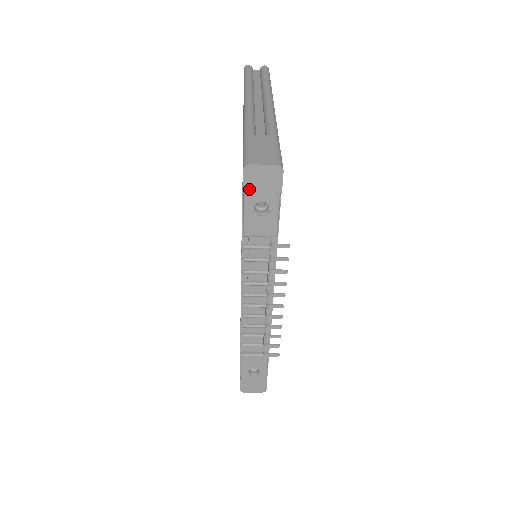
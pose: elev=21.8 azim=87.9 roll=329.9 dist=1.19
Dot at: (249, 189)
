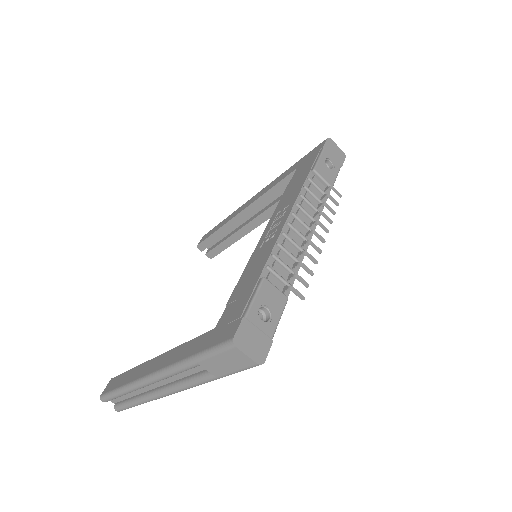
Dot at: (327, 149)
